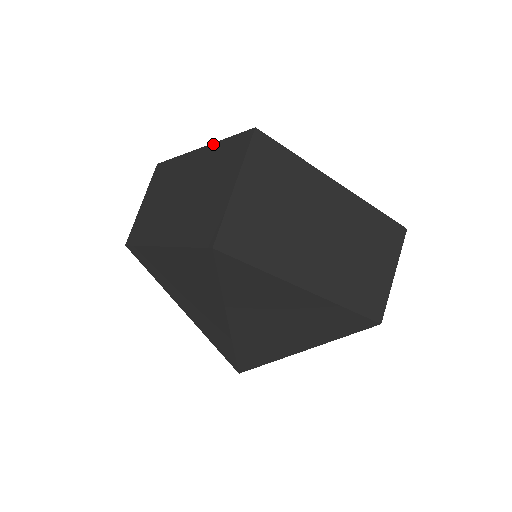
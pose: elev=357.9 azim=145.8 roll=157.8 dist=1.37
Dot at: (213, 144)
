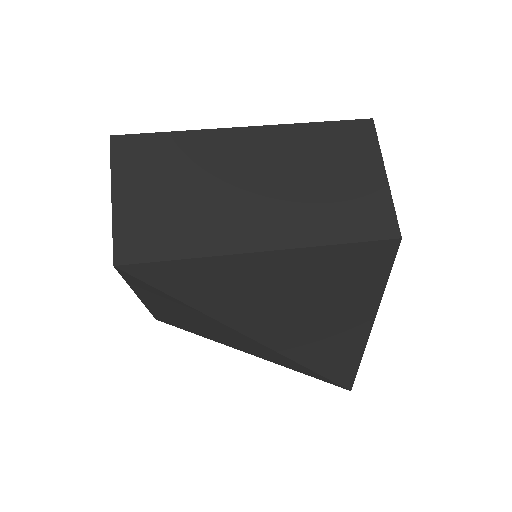
Dot at: occluded
